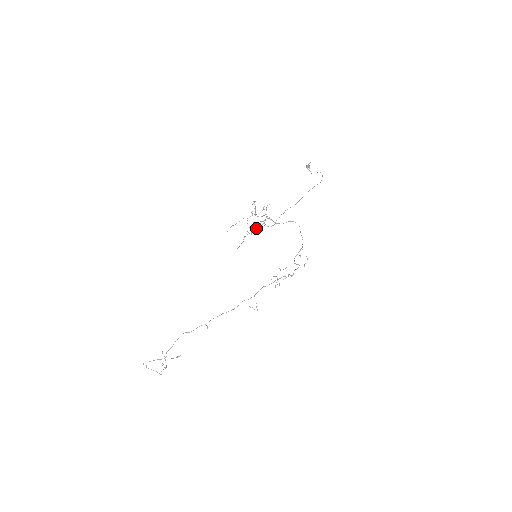
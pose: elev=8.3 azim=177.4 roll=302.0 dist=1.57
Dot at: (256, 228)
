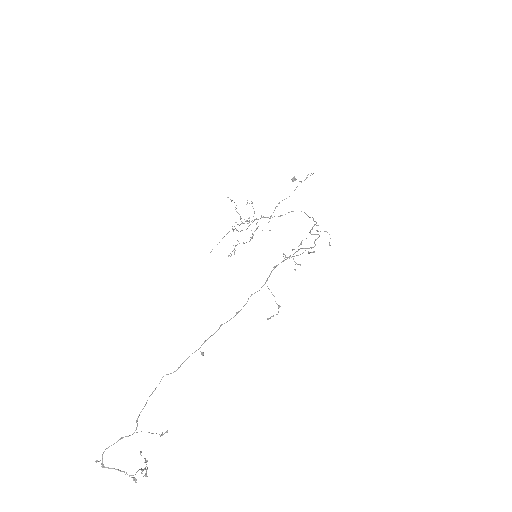
Dot at: (246, 229)
